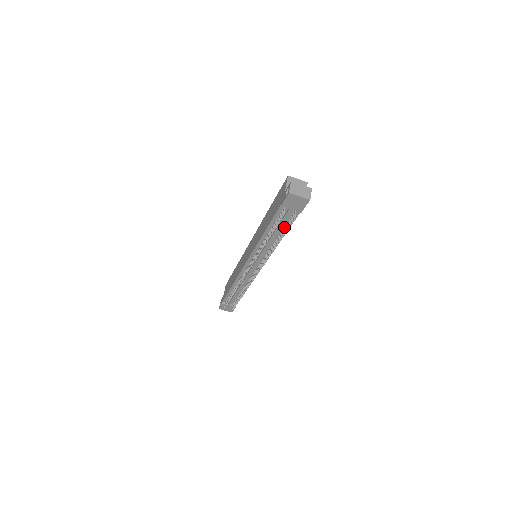
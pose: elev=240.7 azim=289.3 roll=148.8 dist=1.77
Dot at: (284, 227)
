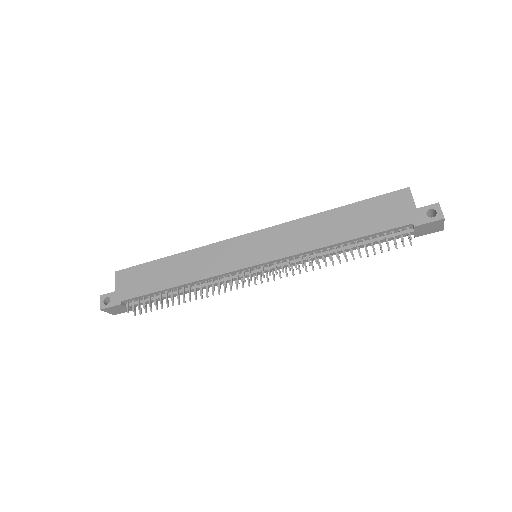
Dot at: occluded
